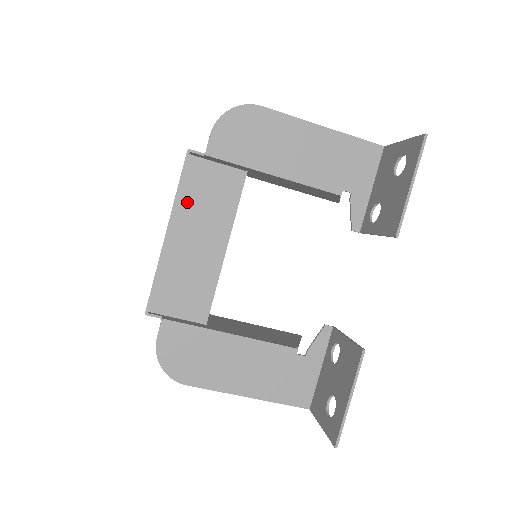
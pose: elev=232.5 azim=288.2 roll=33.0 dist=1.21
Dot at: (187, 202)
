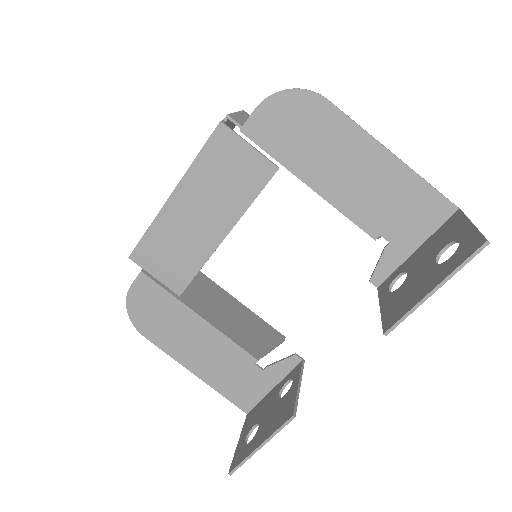
Dot at: (203, 173)
